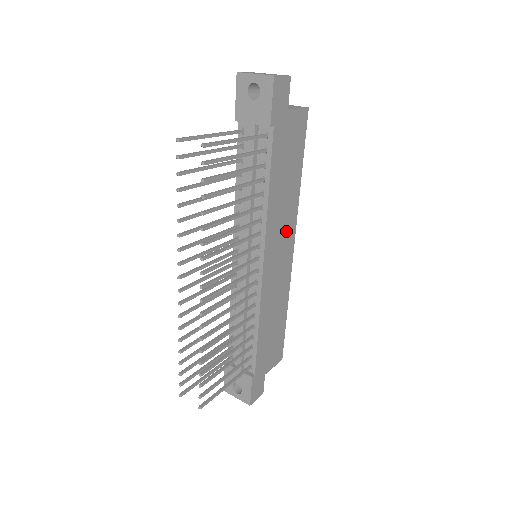
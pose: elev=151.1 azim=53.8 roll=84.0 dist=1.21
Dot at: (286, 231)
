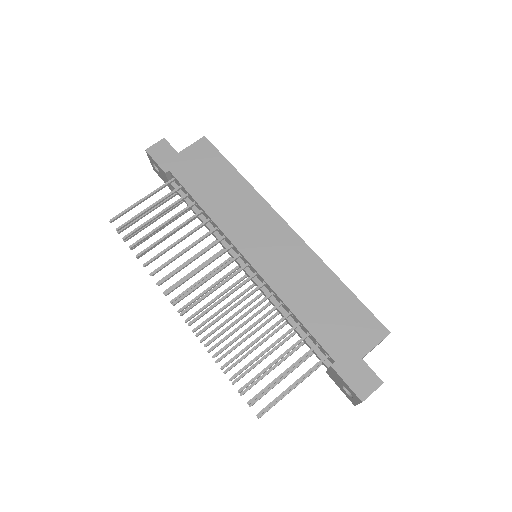
Dot at: (257, 218)
